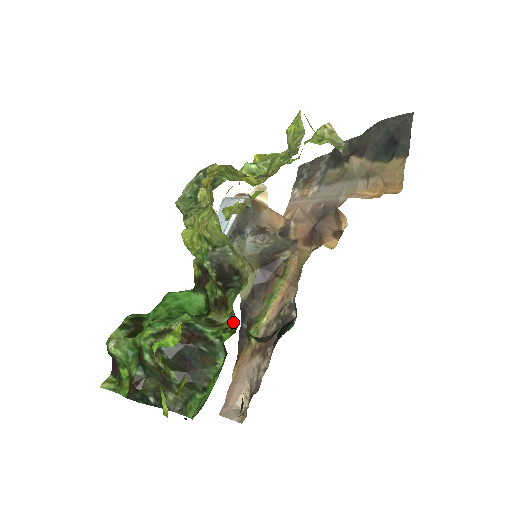
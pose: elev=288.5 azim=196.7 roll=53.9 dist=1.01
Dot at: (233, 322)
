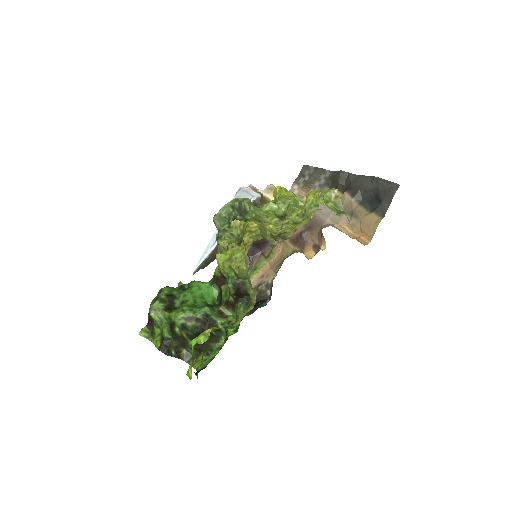
Dot at: (235, 318)
